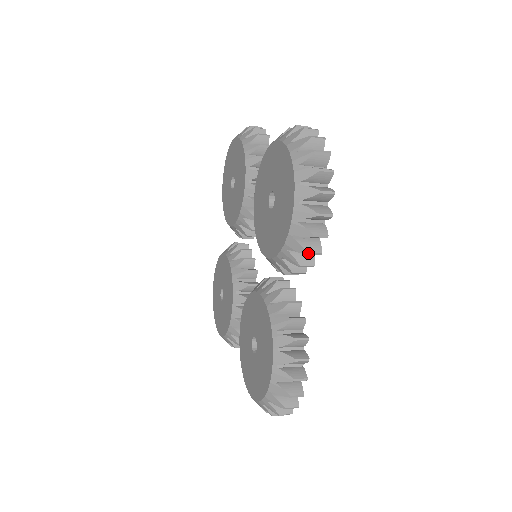
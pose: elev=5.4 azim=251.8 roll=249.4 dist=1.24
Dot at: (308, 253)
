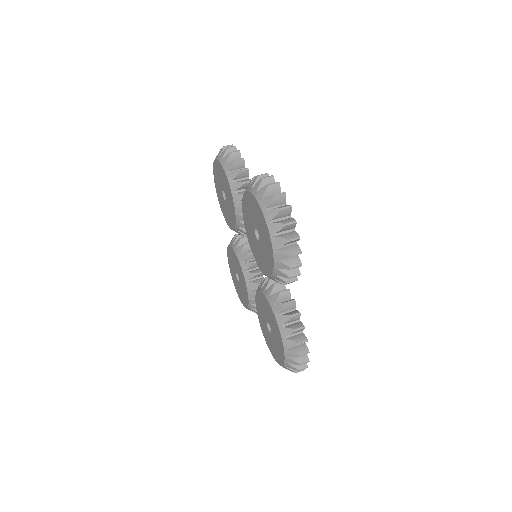
Dot at: occluded
